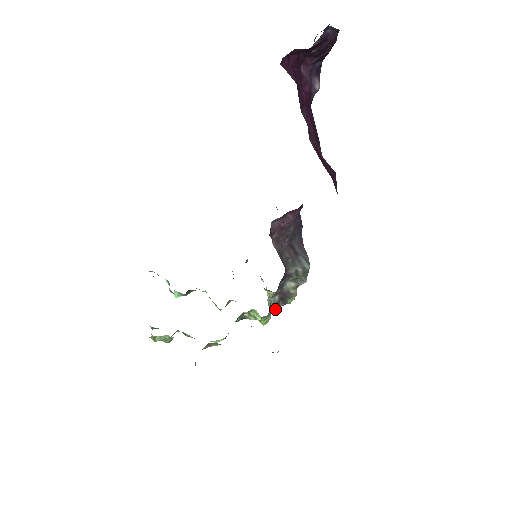
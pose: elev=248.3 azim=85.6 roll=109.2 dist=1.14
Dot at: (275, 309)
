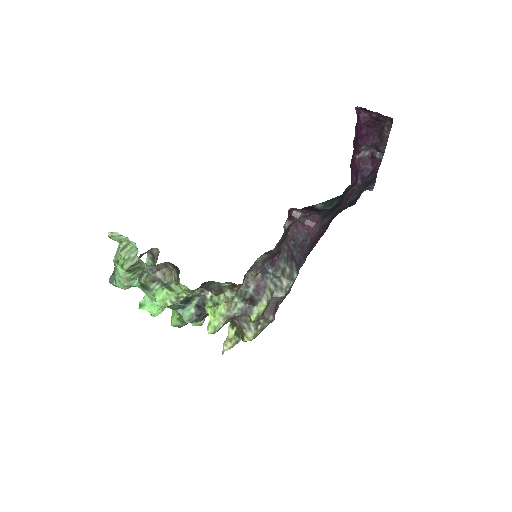
Dot at: (237, 309)
